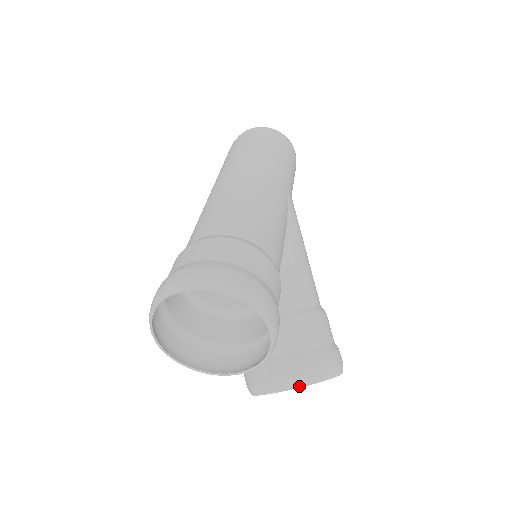
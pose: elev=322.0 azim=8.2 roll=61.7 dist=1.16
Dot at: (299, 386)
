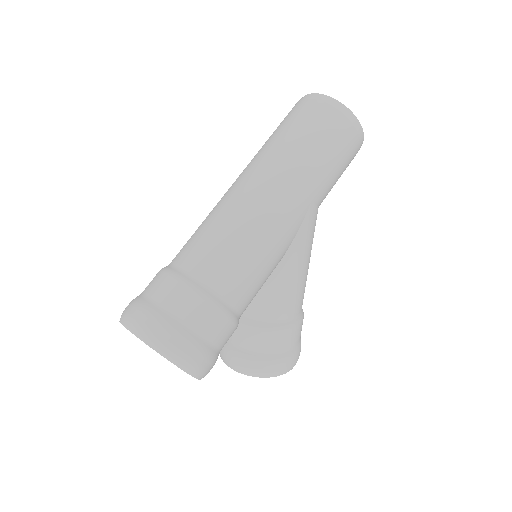
Dot at: (243, 373)
